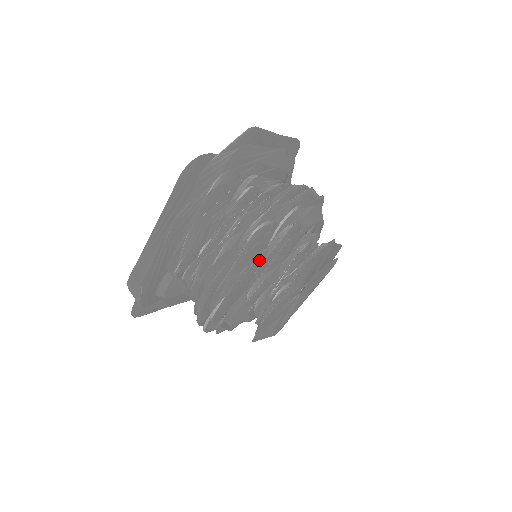
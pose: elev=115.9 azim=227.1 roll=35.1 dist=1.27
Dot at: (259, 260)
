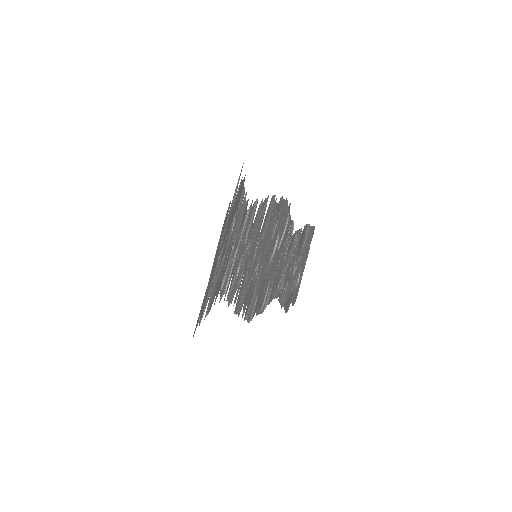
Dot at: occluded
